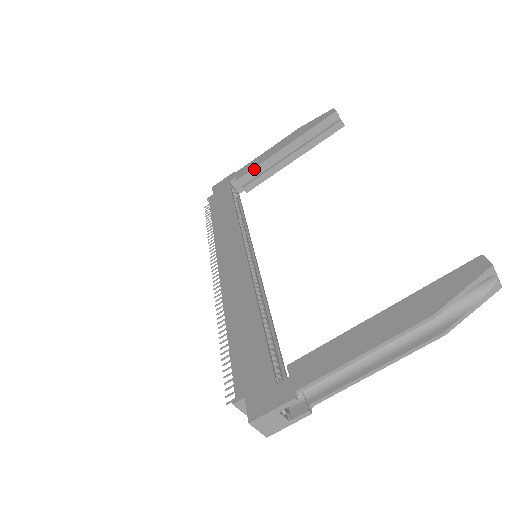
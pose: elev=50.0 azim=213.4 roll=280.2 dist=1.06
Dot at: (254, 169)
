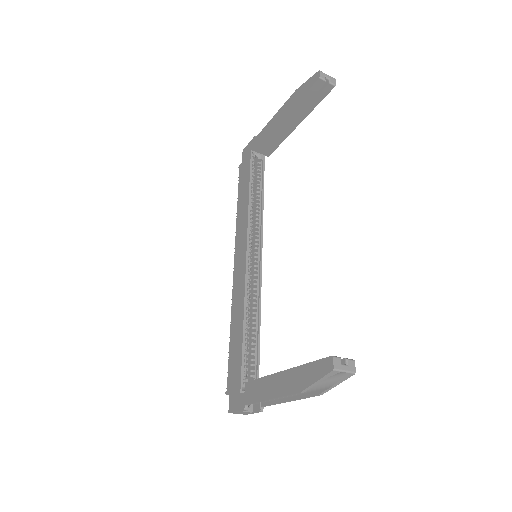
Dot at: (265, 140)
